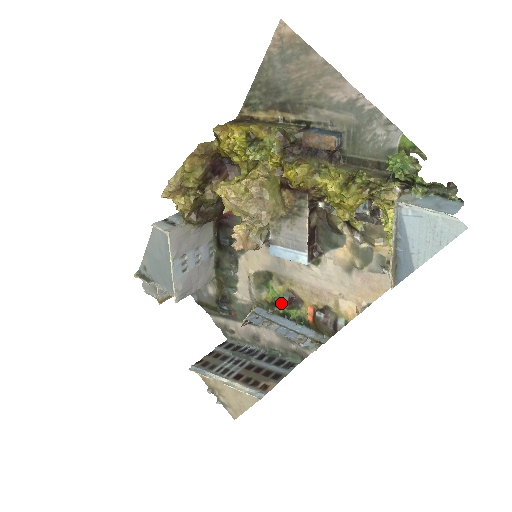
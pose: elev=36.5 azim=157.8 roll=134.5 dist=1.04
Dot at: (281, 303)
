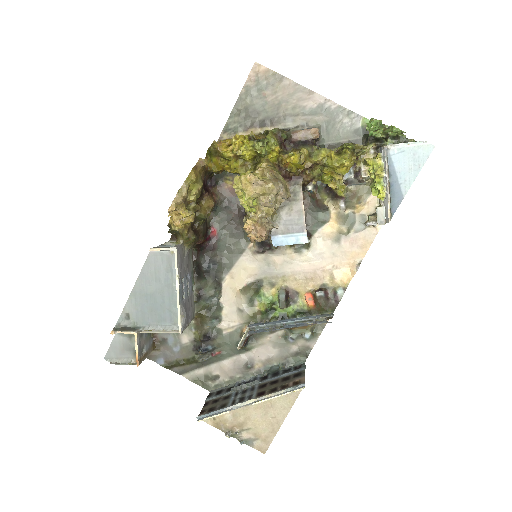
Dot at: (276, 306)
